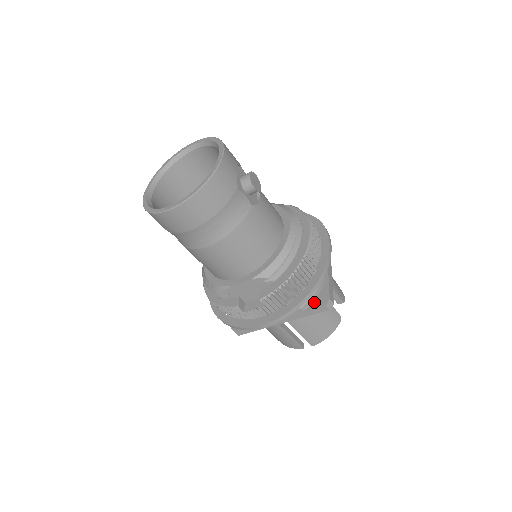
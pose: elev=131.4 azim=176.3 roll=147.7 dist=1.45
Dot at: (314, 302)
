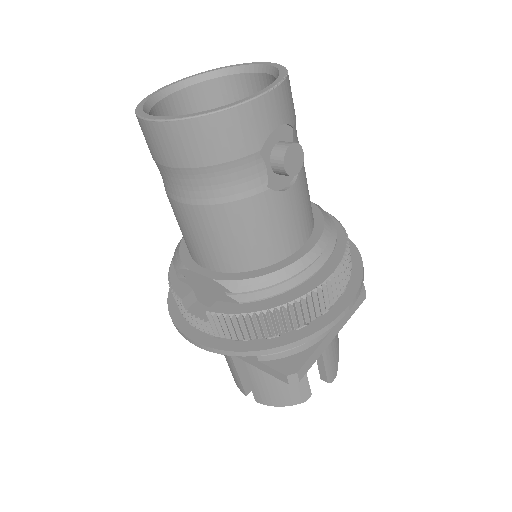
Dot at: (279, 361)
